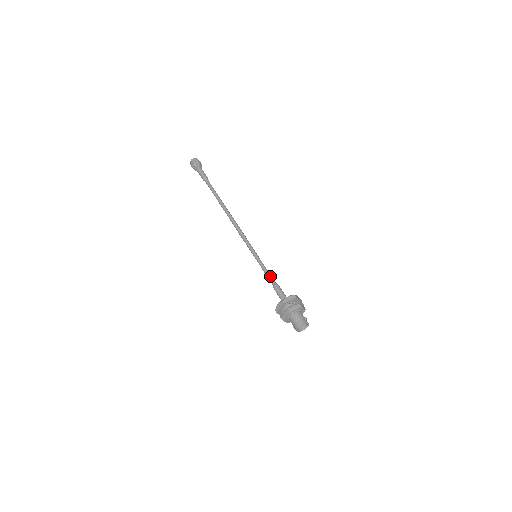
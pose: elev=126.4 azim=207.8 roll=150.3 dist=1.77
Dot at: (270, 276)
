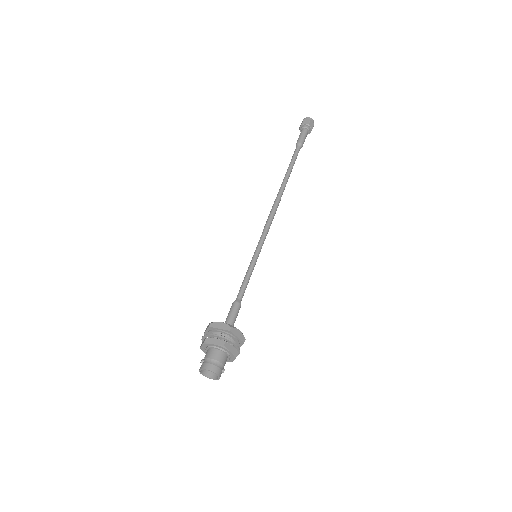
Dot at: (245, 289)
